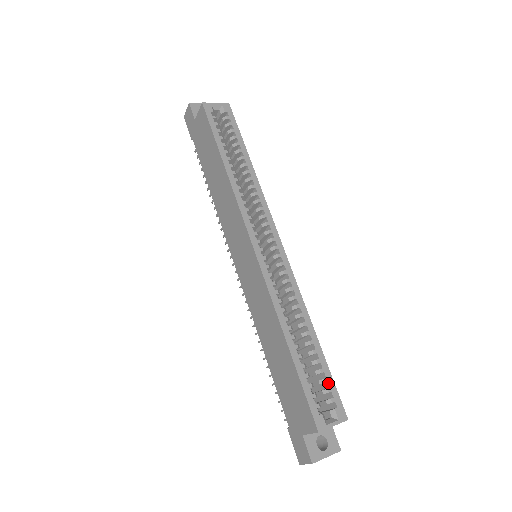
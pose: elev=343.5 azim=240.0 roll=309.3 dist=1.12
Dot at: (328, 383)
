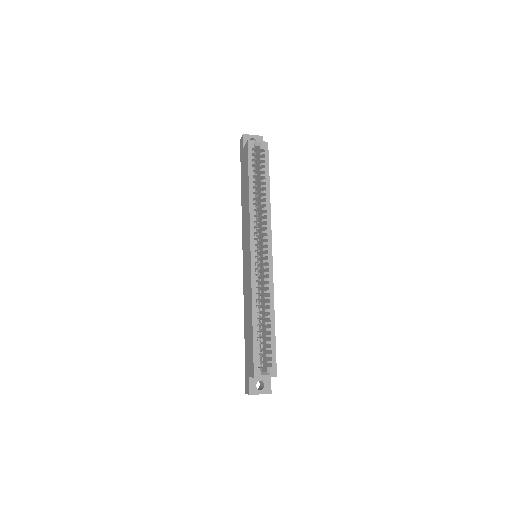
Dot at: (271, 351)
